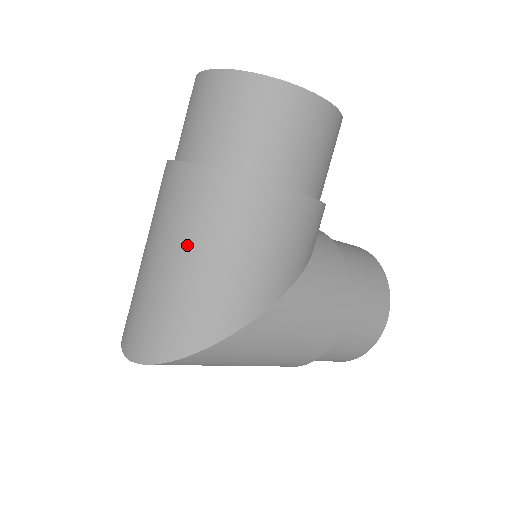
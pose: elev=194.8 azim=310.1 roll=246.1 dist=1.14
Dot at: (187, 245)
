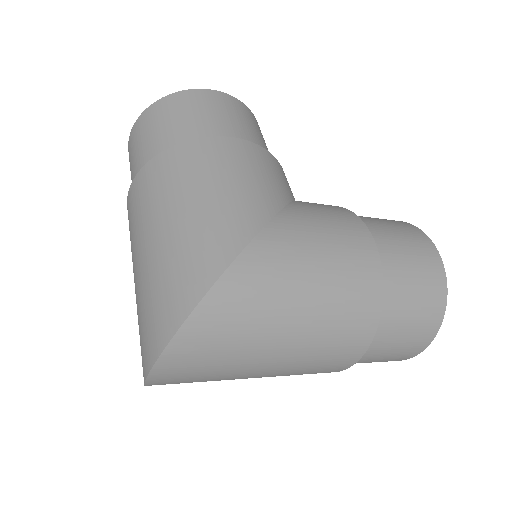
Dot at: (156, 218)
